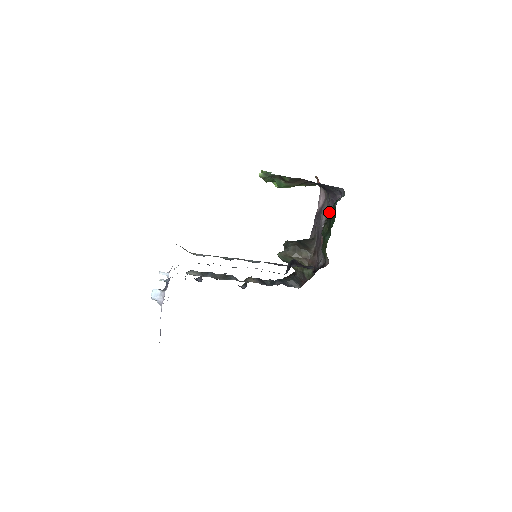
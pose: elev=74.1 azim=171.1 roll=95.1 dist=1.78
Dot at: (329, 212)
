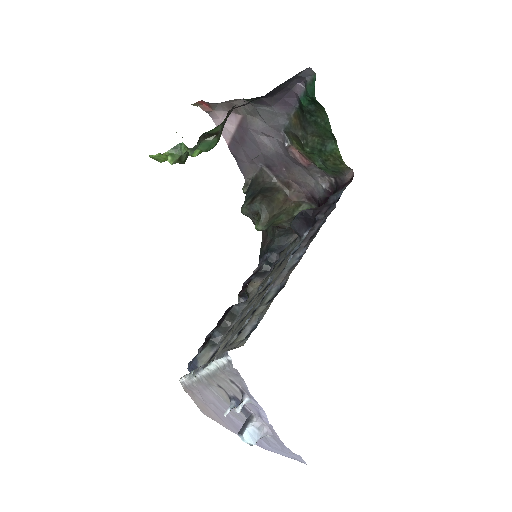
Dot at: (281, 121)
